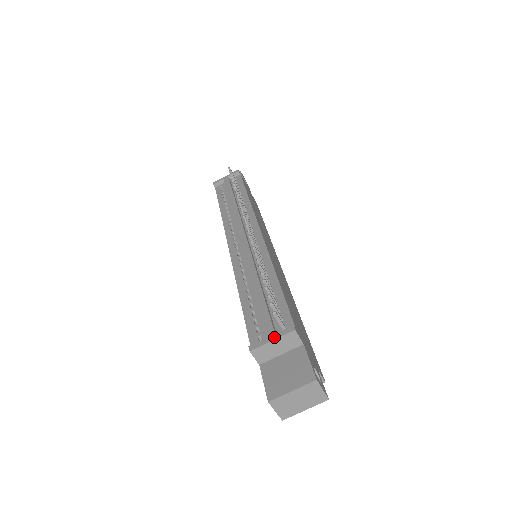
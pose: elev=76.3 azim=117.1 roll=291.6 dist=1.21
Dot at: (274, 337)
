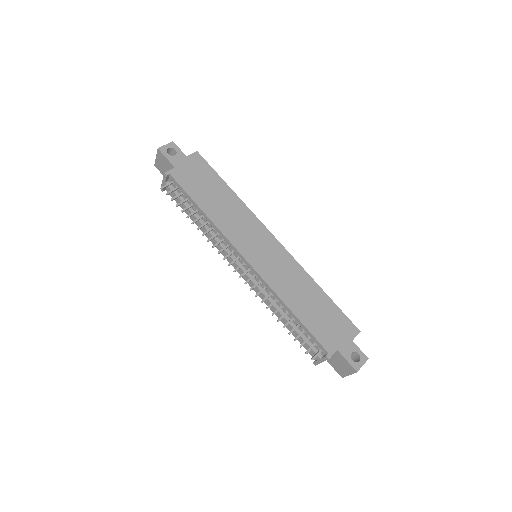
Dot at: (321, 361)
